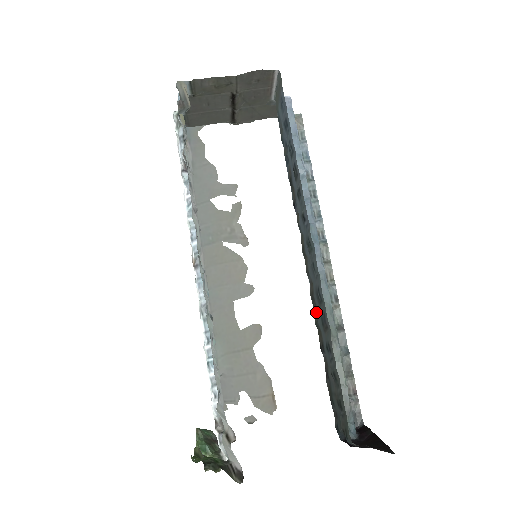
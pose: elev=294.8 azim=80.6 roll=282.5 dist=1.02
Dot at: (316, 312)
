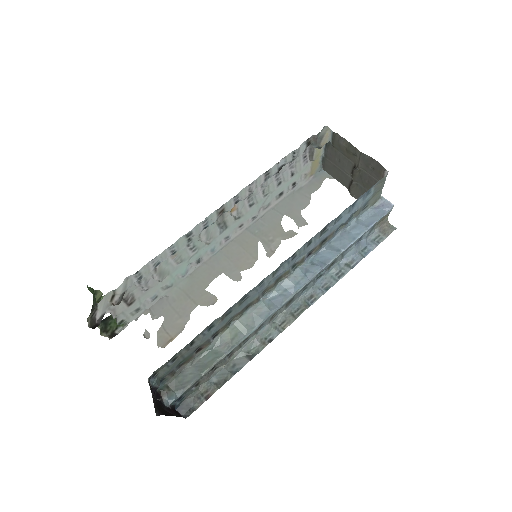
Dot at: (238, 313)
